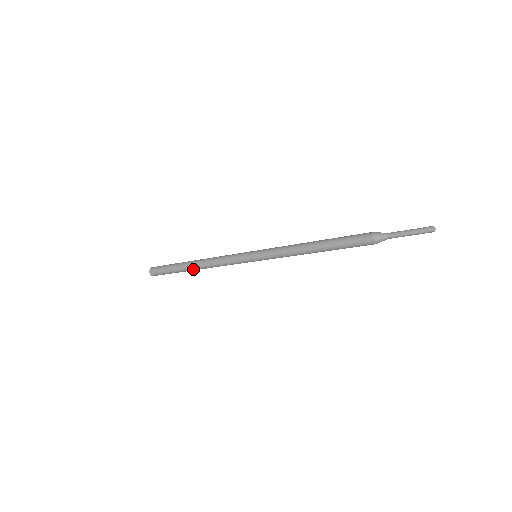
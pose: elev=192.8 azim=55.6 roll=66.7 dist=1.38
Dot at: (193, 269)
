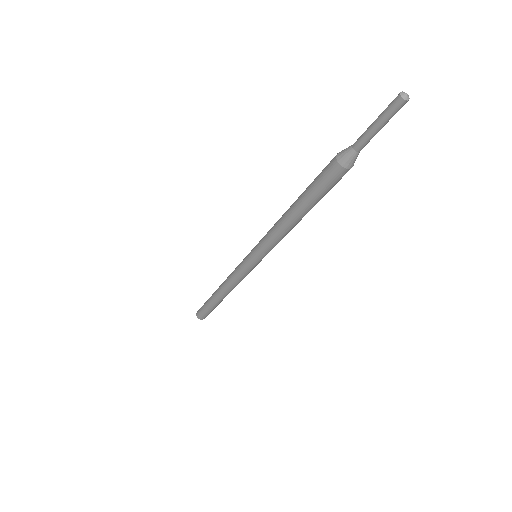
Dot at: (221, 298)
